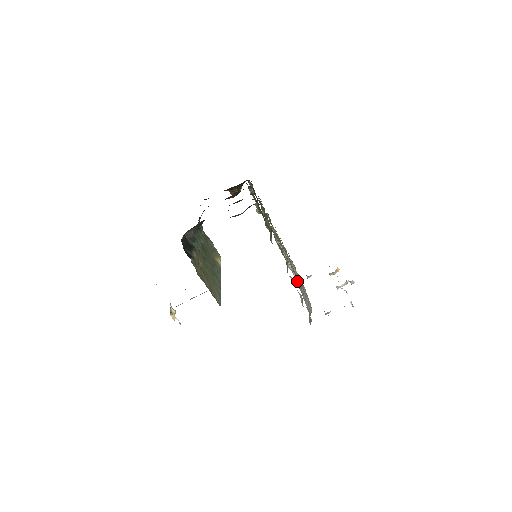
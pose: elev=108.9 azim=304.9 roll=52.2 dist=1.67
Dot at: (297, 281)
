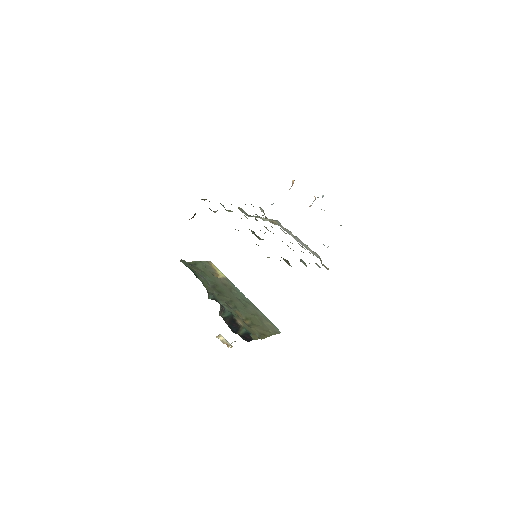
Dot at: (274, 222)
